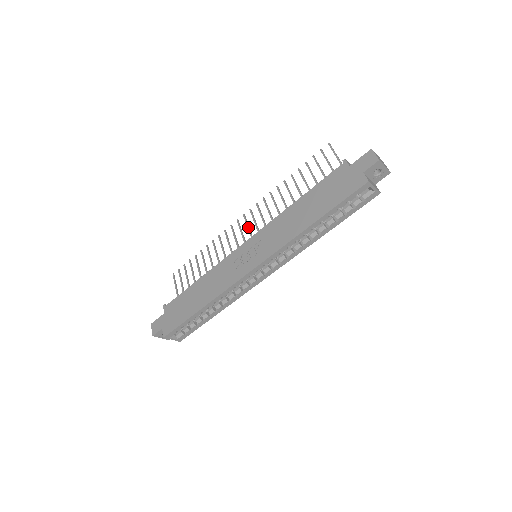
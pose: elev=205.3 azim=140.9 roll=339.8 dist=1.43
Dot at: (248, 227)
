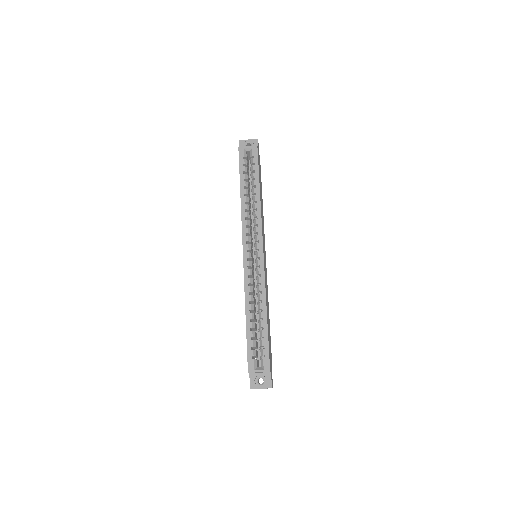
Dot at: occluded
